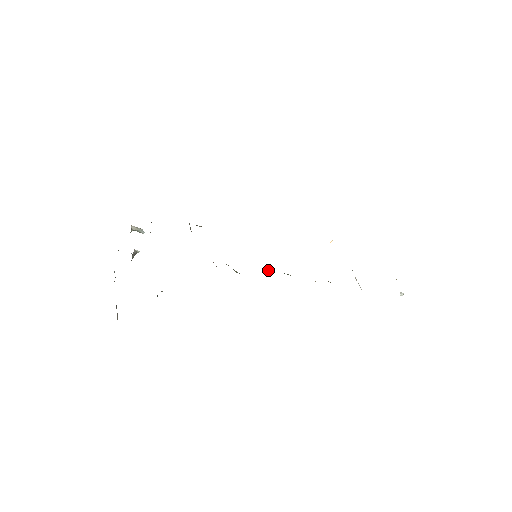
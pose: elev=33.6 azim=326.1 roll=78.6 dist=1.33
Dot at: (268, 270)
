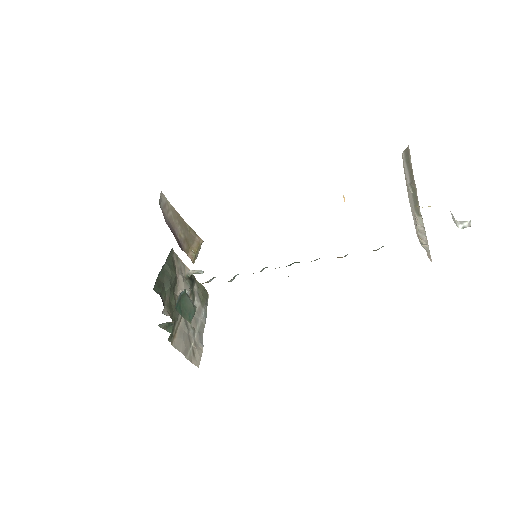
Dot at: occluded
